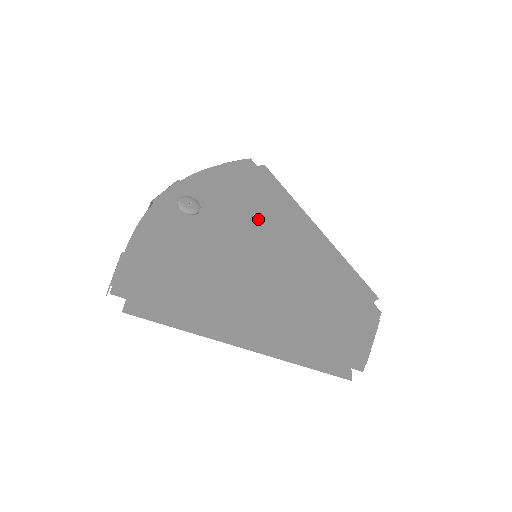
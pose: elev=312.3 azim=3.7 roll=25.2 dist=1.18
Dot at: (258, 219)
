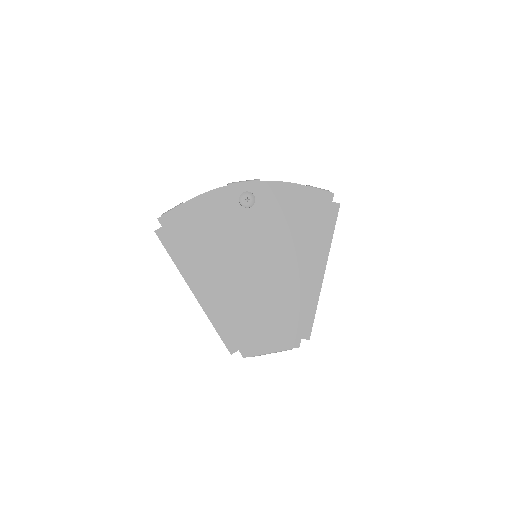
Dot at: (285, 237)
